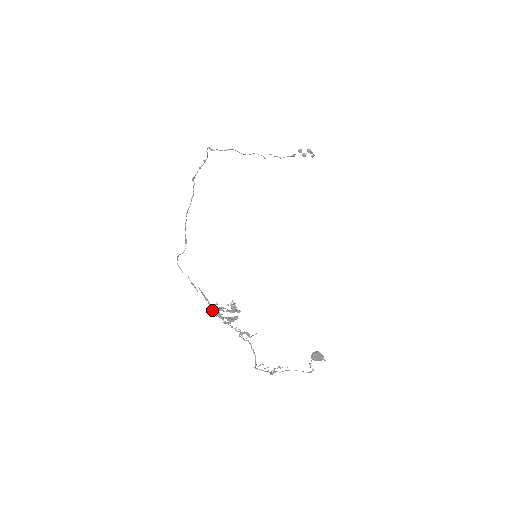
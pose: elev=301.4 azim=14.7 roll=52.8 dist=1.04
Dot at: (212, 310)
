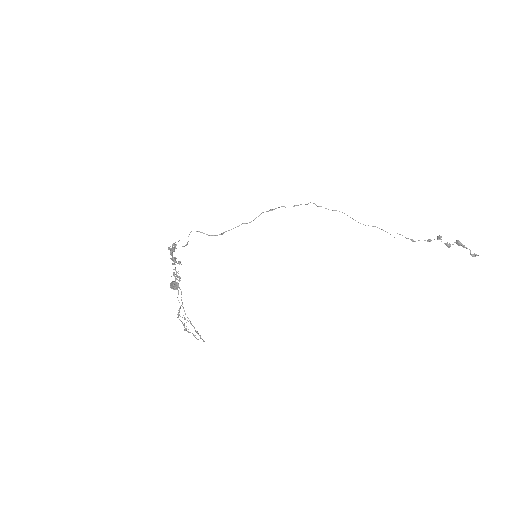
Dot at: (171, 252)
